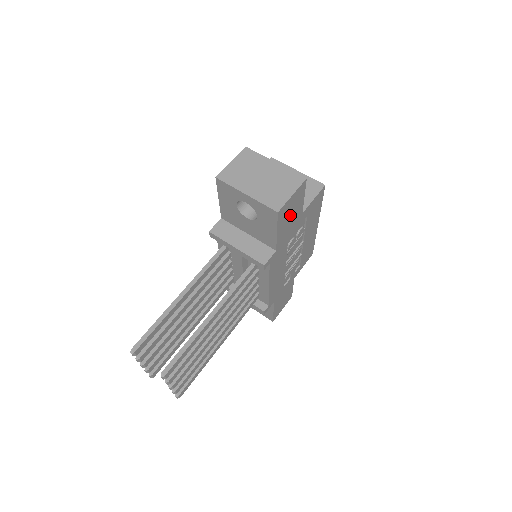
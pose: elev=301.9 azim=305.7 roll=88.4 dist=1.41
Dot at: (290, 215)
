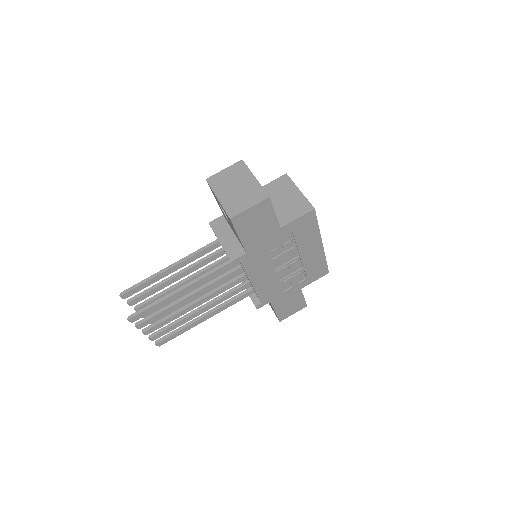
Dot at: (256, 225)
